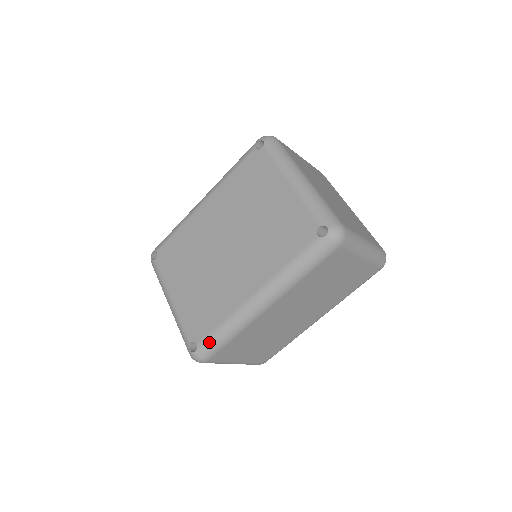
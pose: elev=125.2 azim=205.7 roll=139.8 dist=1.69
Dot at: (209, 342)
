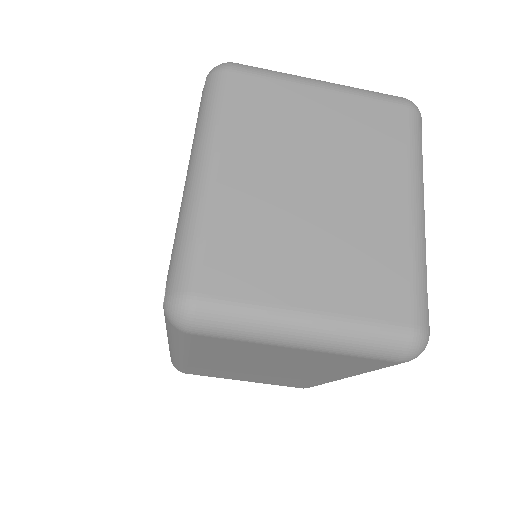
Dot at: occluded
